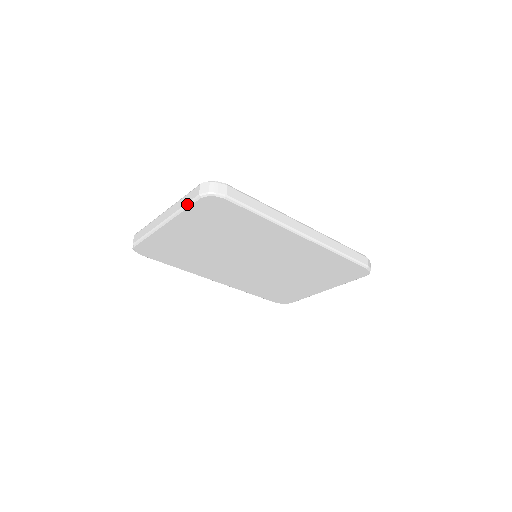
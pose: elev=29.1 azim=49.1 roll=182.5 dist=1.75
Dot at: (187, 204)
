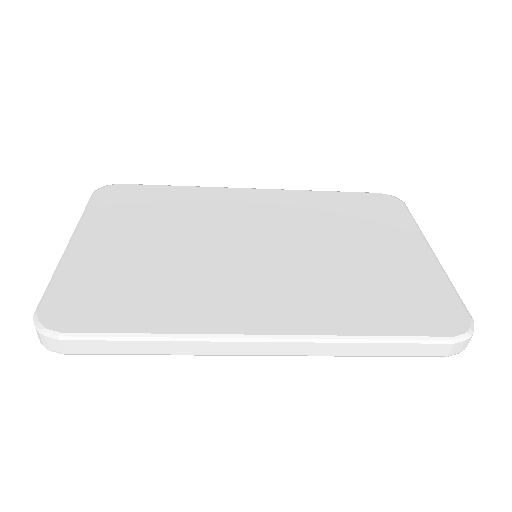
Dot at: occluded
